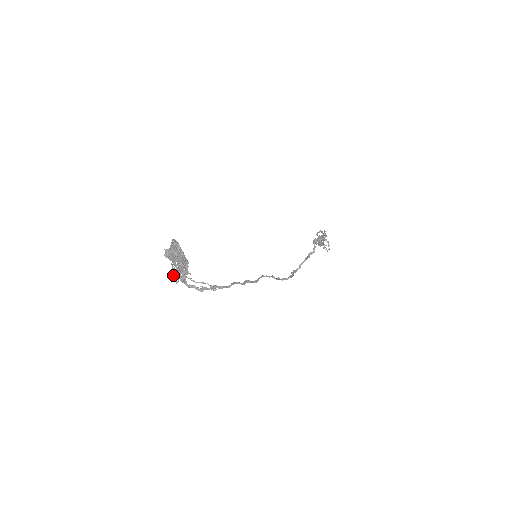
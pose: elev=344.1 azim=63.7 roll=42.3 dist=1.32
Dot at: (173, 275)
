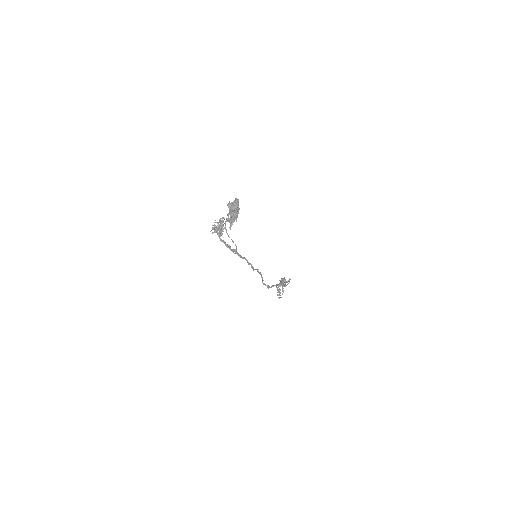
Dot at: (212, 227)
